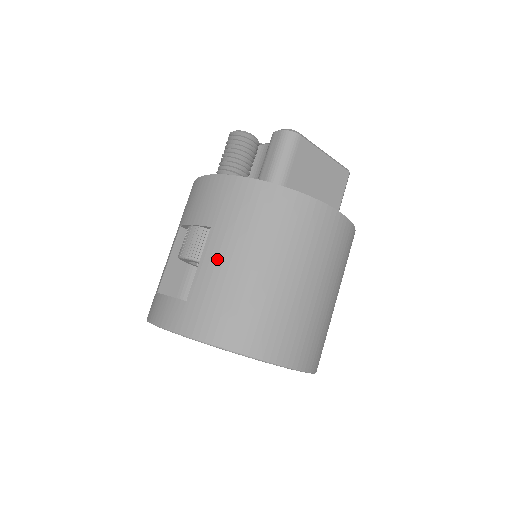
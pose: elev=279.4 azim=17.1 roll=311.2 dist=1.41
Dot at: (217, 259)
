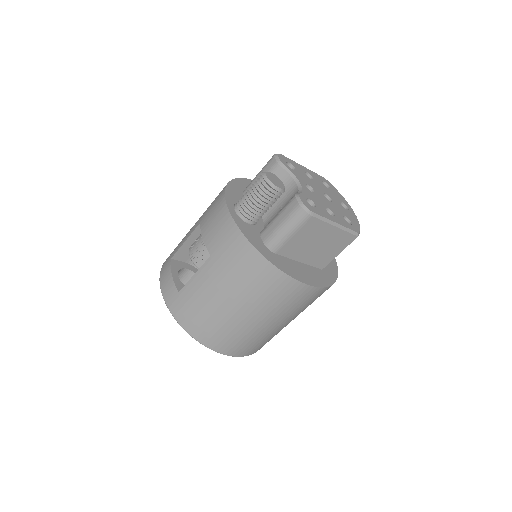
Dot at: (205, 282)
